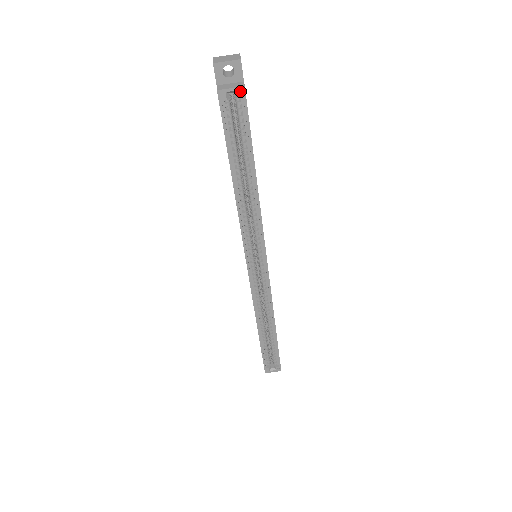
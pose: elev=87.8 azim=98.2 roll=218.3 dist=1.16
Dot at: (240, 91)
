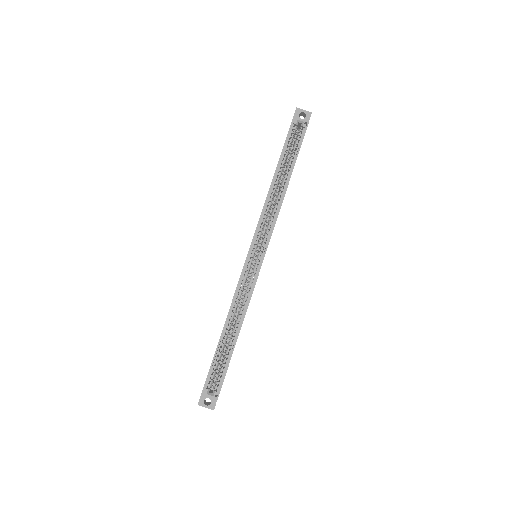
Dot at: (304, 127)
